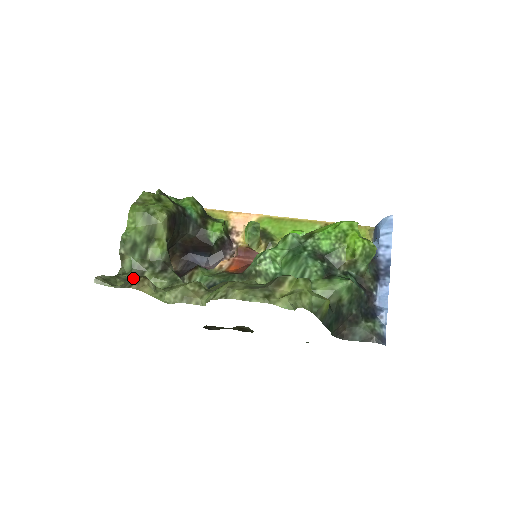
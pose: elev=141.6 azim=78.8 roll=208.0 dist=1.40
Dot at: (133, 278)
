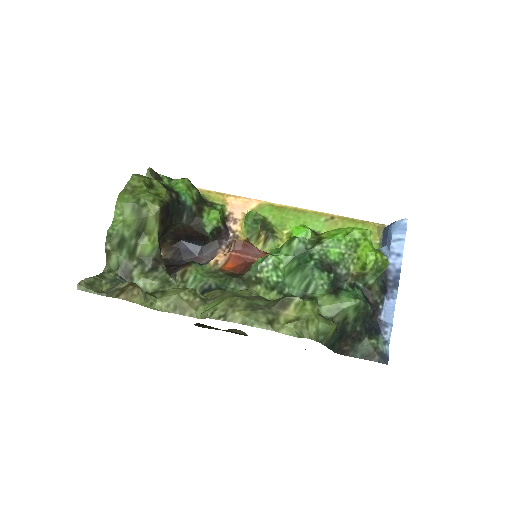
Dot at: (121, 283)
